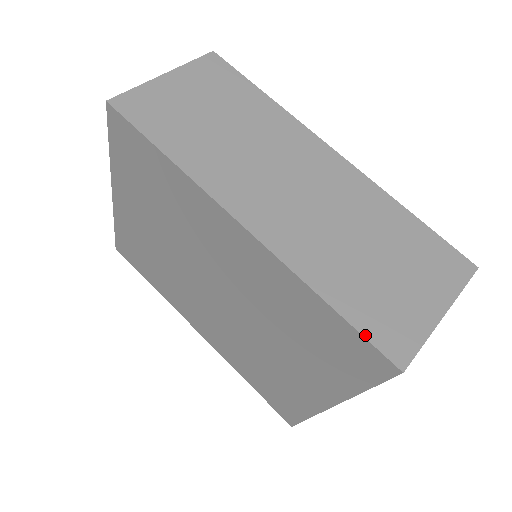
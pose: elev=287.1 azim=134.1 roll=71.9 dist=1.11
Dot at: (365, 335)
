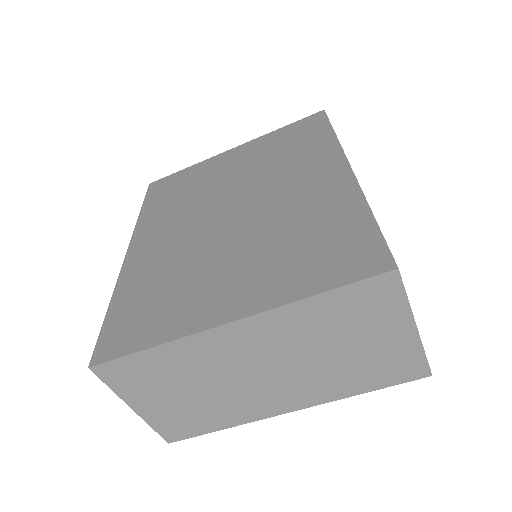
Dot at: (385, 240)
